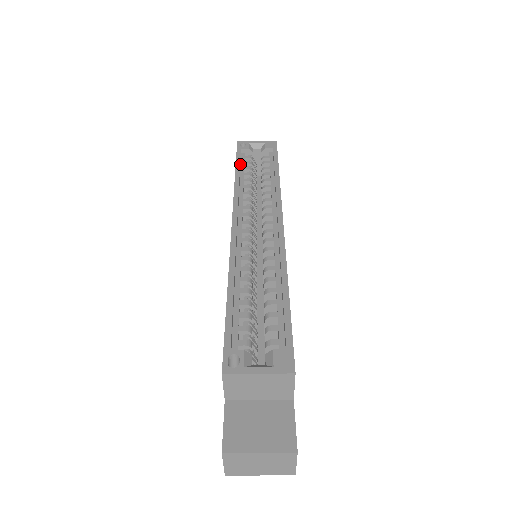
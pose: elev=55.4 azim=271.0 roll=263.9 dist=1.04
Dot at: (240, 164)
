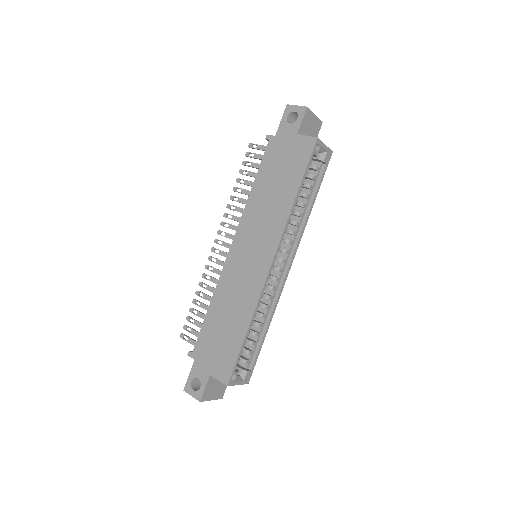
Dot at: (303, 175)
